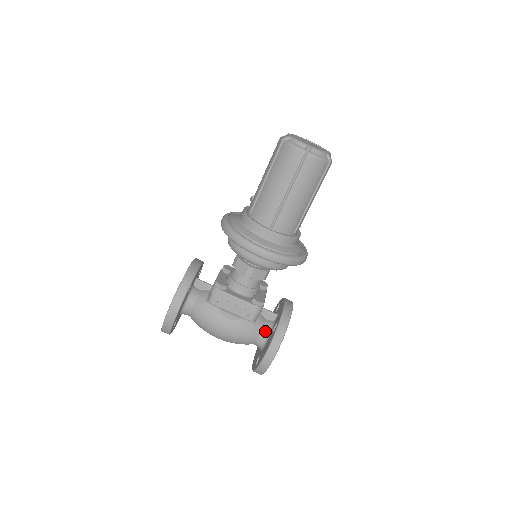
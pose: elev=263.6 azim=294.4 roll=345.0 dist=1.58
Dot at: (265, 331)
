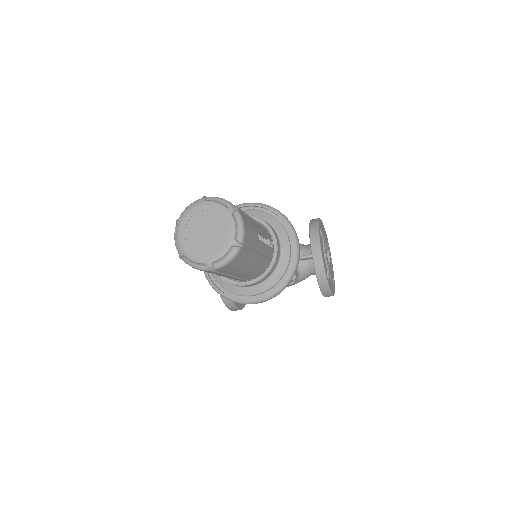
Dot at: (313, 271)
